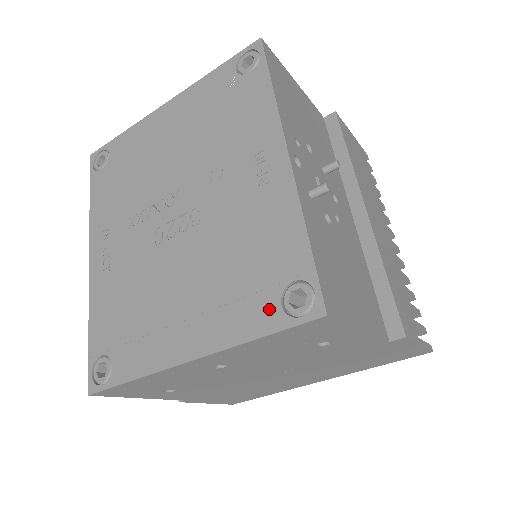
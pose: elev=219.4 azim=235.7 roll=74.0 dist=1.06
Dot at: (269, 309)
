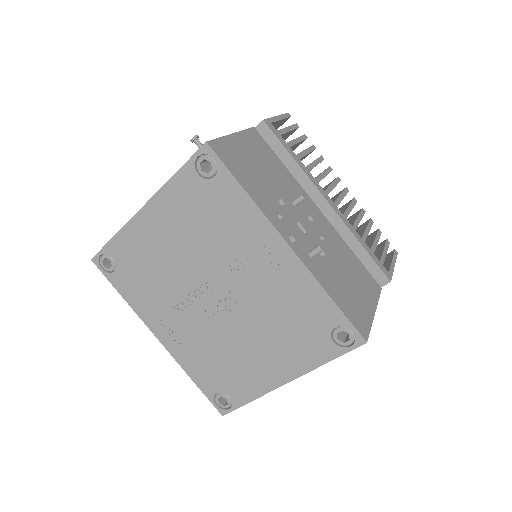
Dot at: (326, 346)
